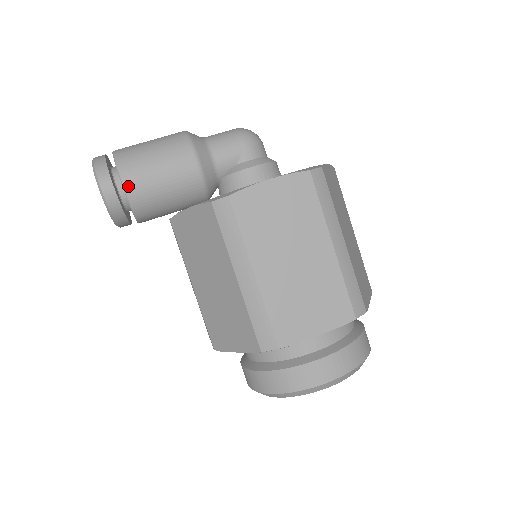
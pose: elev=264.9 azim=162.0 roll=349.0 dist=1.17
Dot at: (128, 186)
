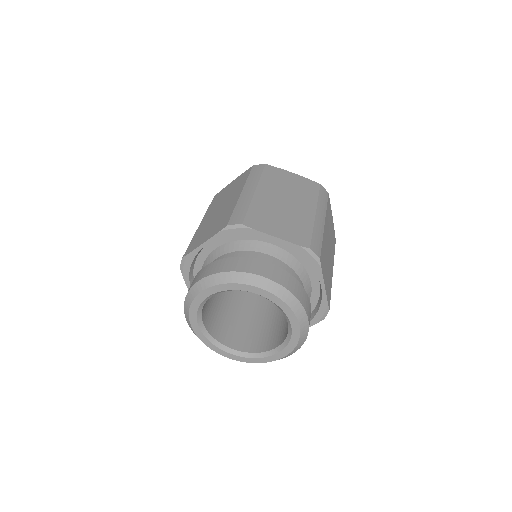
Dot at: occluded
